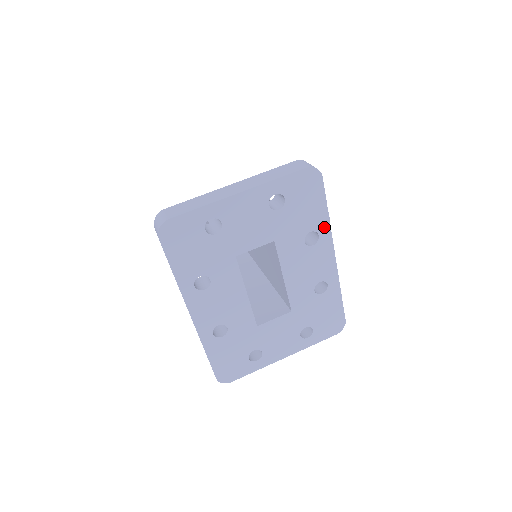
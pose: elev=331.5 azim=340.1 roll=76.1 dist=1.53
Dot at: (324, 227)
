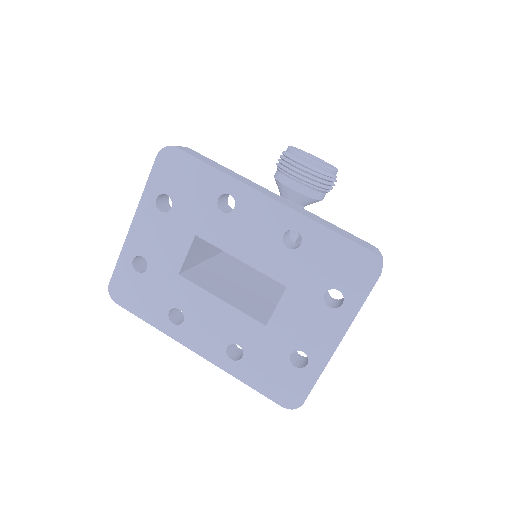
Dot at: (226, 183)
